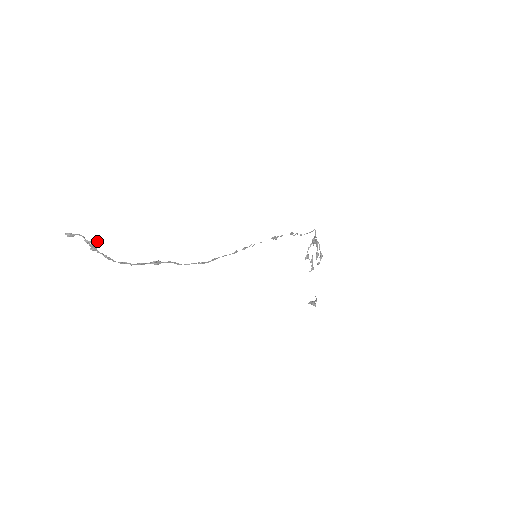
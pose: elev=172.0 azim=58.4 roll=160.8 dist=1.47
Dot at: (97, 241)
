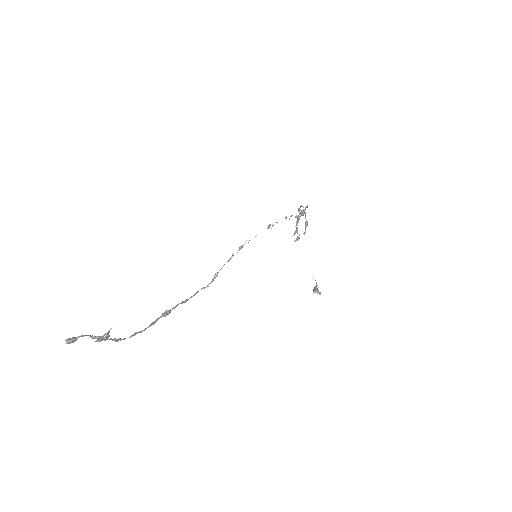
Dot at: (107, 334)
